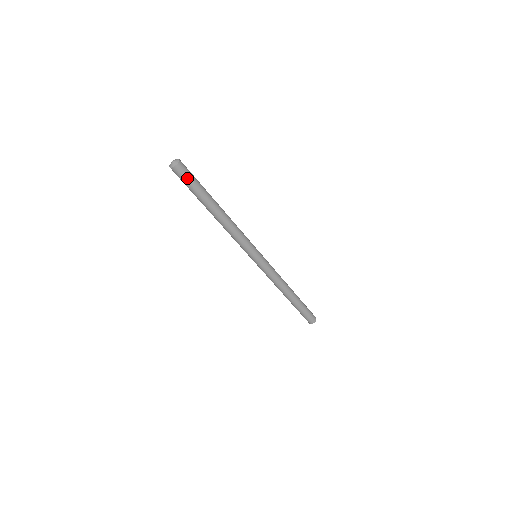
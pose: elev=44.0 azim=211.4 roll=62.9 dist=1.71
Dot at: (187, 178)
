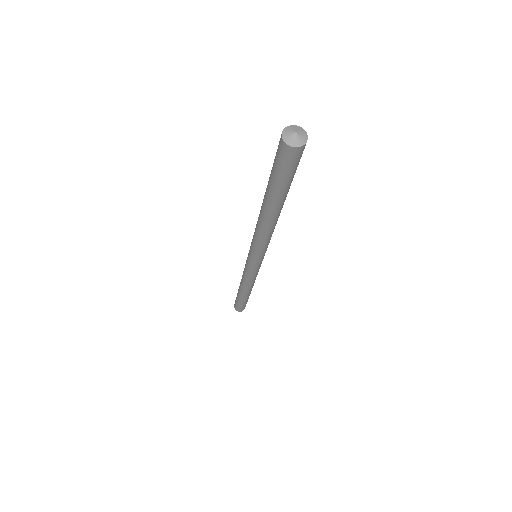
Dot at: (284, 167)
